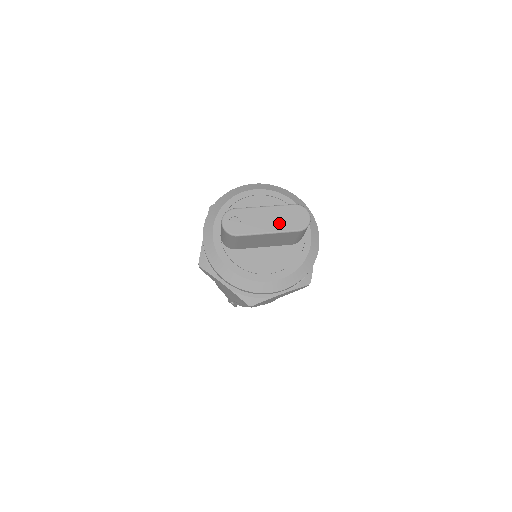
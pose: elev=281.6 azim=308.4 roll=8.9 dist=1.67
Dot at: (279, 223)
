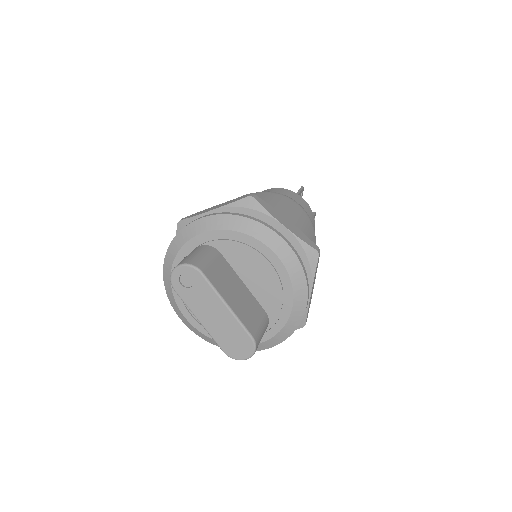
Dot at: (217, 329)
